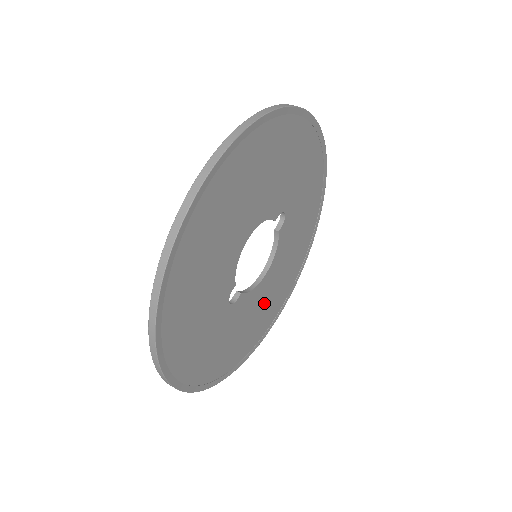
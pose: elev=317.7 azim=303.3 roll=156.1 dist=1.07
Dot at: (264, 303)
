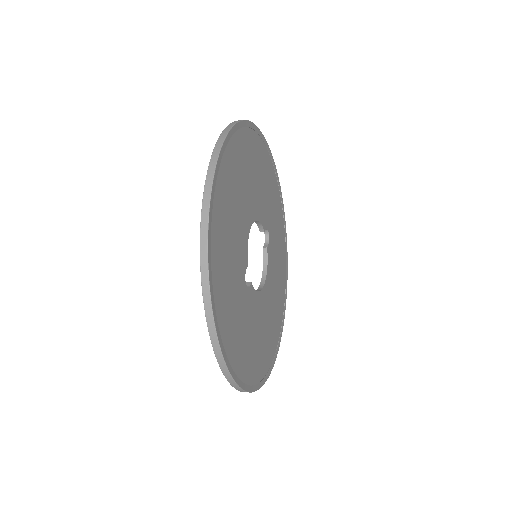
Dot at: (265, 324)
